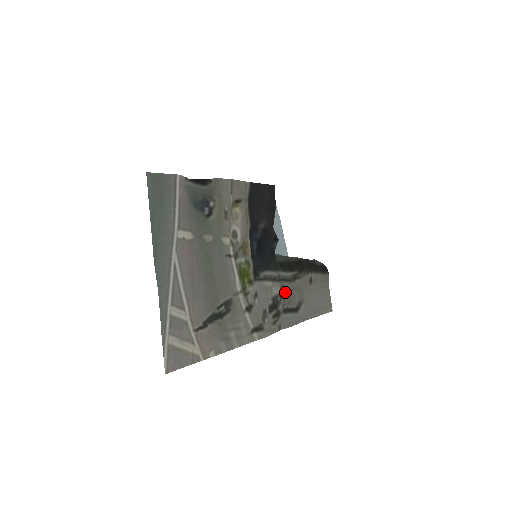
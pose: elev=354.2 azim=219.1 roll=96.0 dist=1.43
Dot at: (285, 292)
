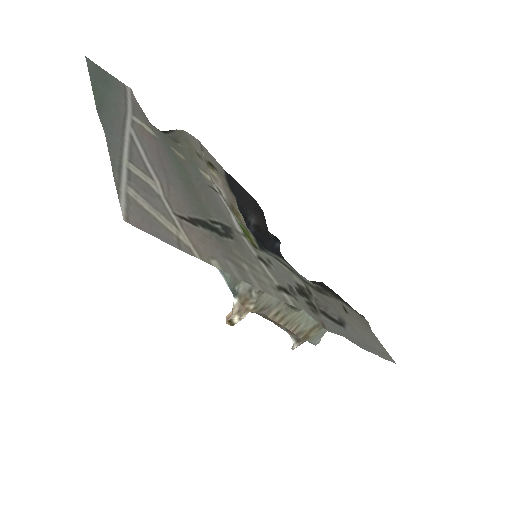
Dot at: (313, 294)
